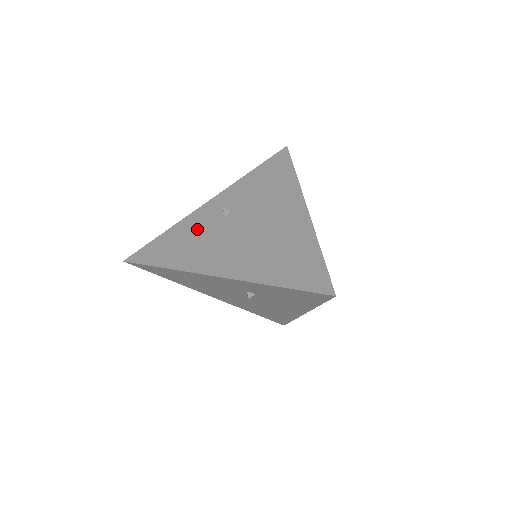
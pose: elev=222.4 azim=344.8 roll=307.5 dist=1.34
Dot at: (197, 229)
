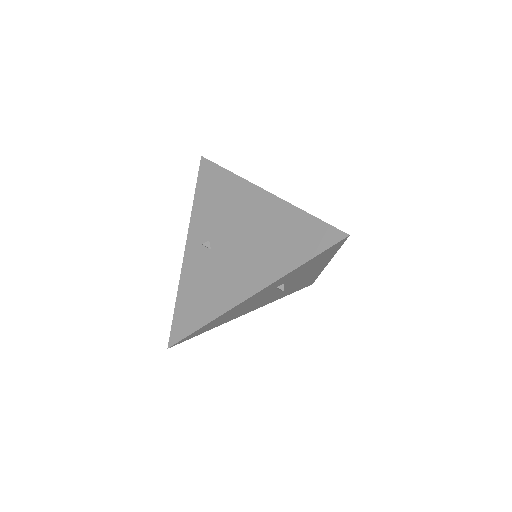
Dot at: (199, 276)
